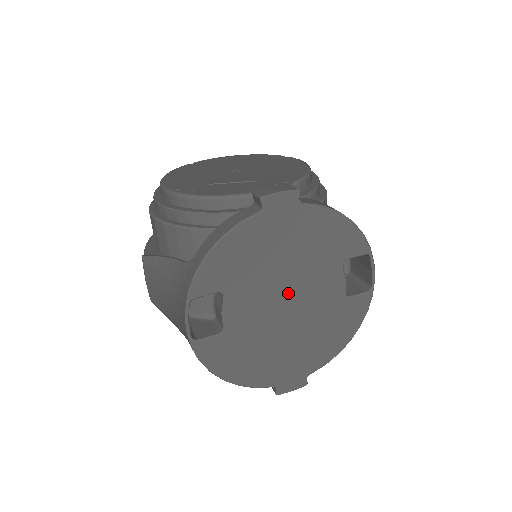
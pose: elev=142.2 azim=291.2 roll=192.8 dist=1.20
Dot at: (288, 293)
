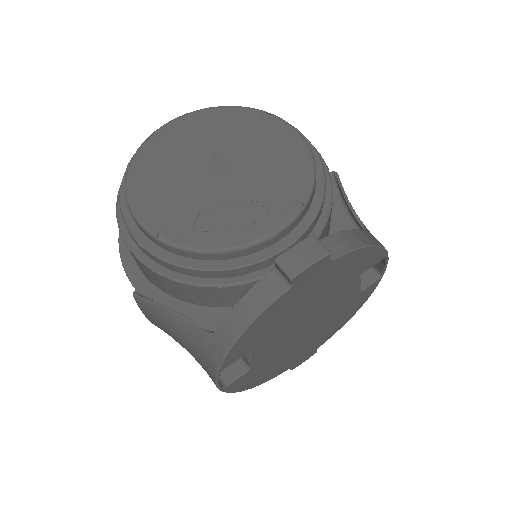
Dot at: (309, 319)
